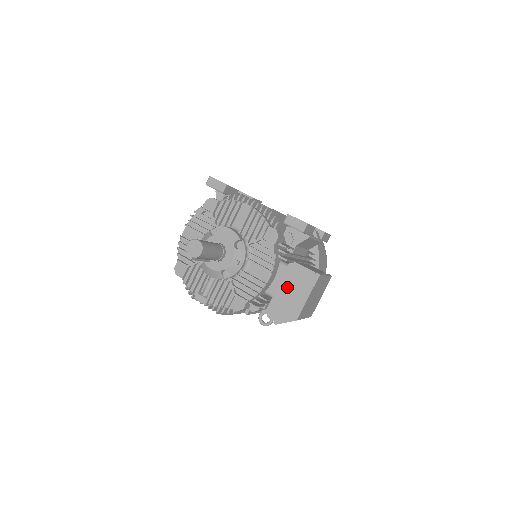
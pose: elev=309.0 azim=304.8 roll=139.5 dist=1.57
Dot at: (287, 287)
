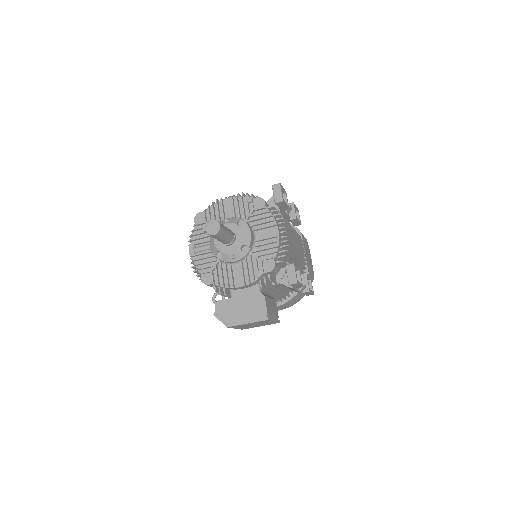
Dot at: (244, 303)
